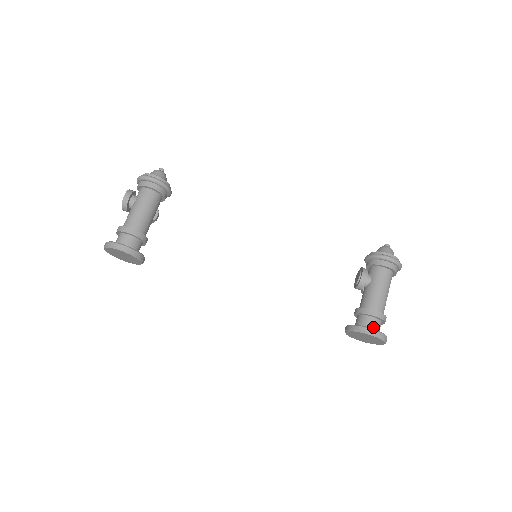
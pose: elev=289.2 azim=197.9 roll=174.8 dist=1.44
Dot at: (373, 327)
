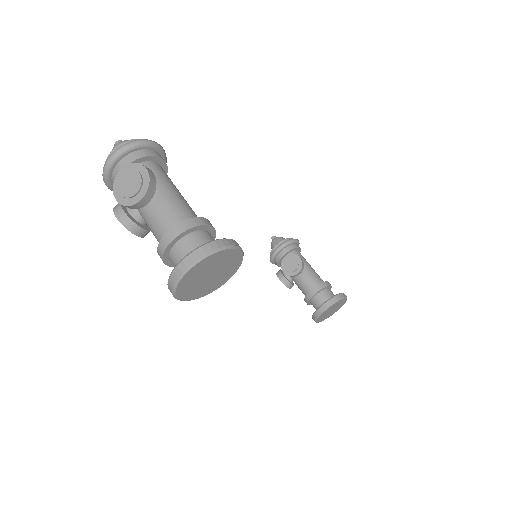
Dot at: occluded
